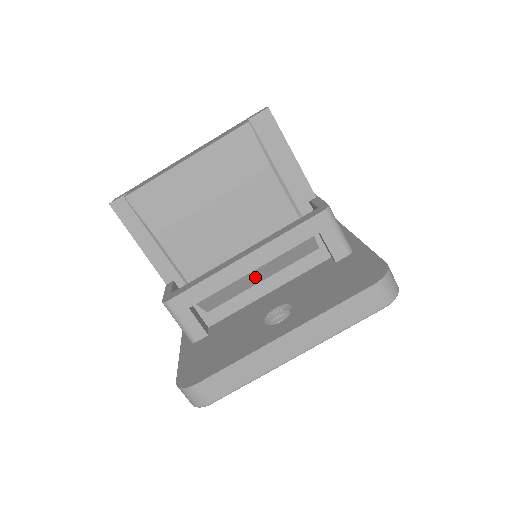
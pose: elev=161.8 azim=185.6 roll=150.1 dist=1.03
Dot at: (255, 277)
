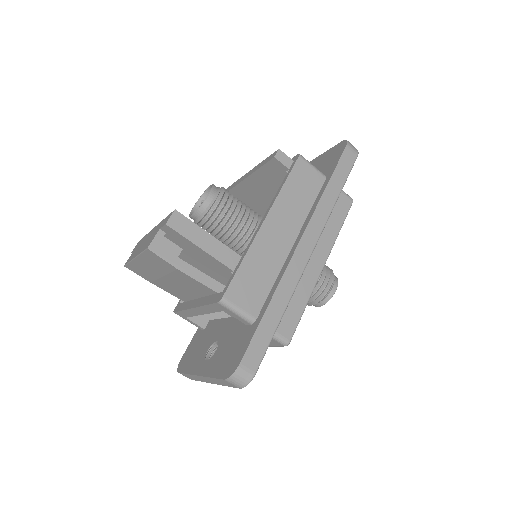
Dot at: occluded
